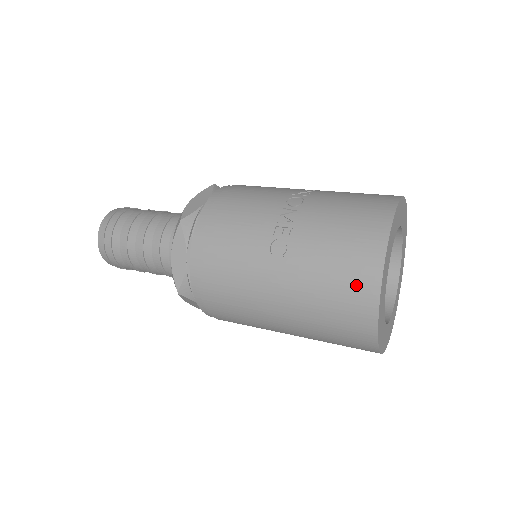
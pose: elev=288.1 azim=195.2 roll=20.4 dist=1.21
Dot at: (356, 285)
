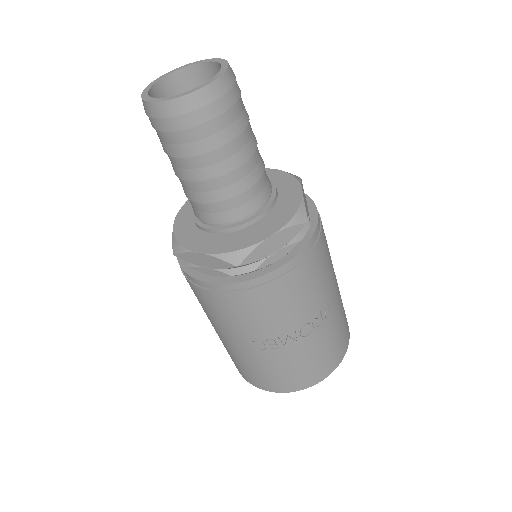
Dot at: (258, 381)
